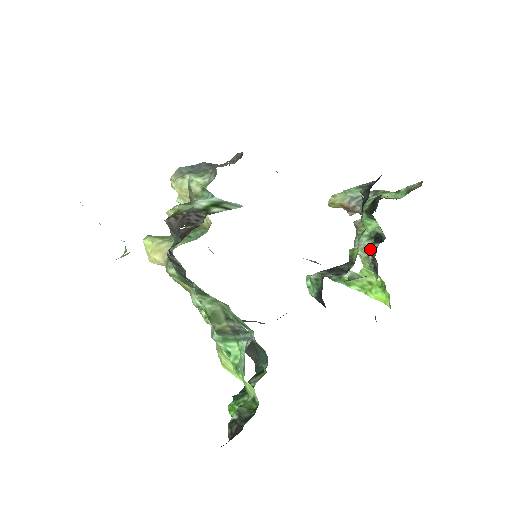
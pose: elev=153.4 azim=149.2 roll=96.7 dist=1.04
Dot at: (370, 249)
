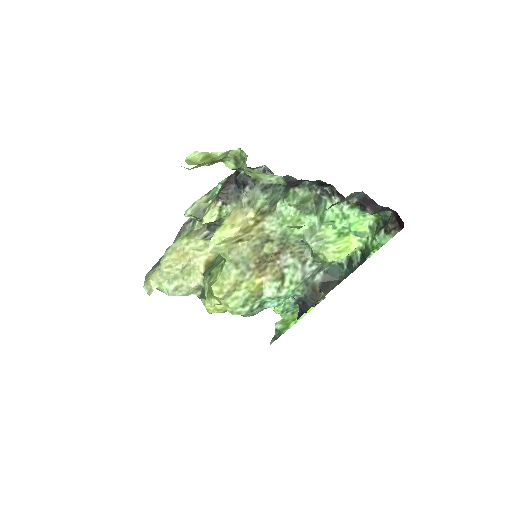
Dot at: occluded
